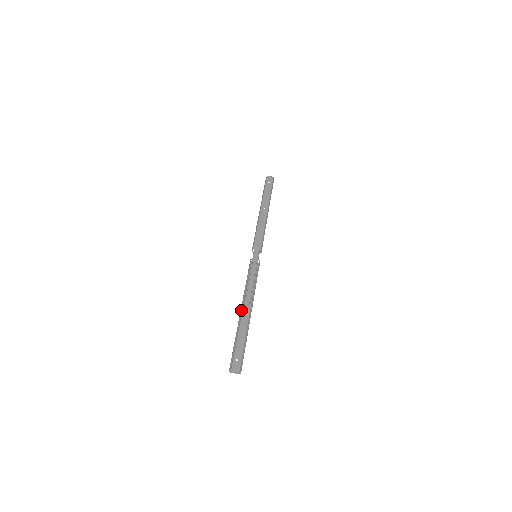
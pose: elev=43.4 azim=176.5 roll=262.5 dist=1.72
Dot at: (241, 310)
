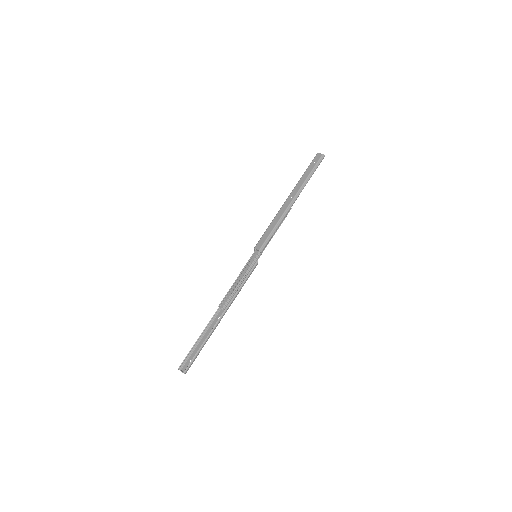
Dot at: occluded
